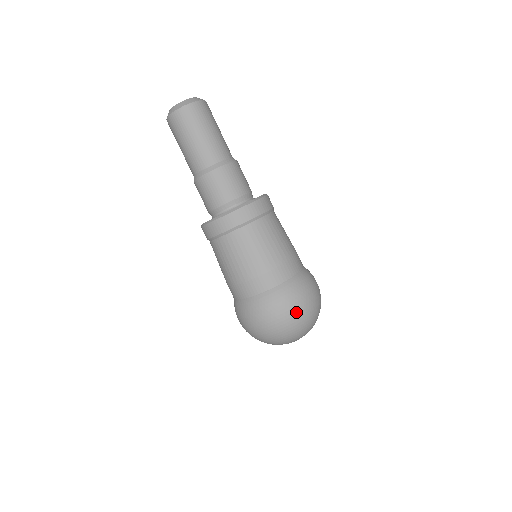
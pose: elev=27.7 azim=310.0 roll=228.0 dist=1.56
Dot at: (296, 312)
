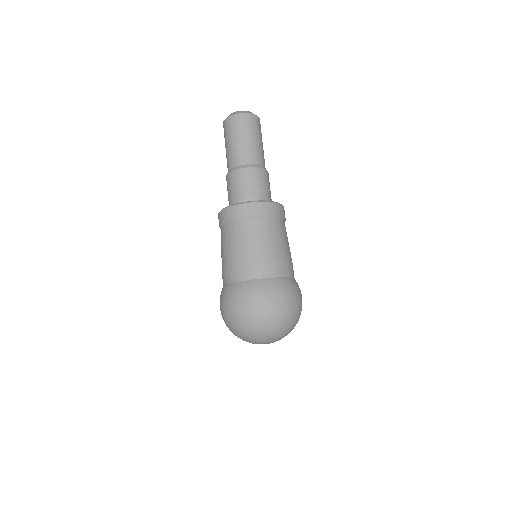
Dot at: (283, 306)
